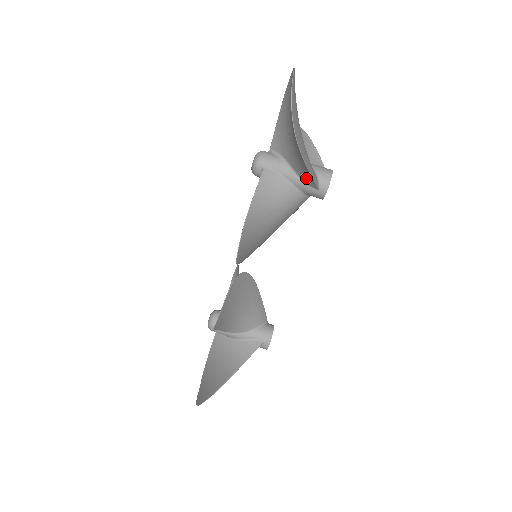
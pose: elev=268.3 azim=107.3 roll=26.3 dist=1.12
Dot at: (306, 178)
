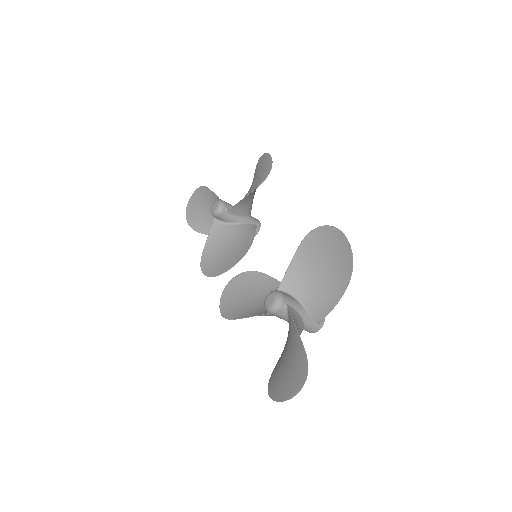
Dot at: occluded
